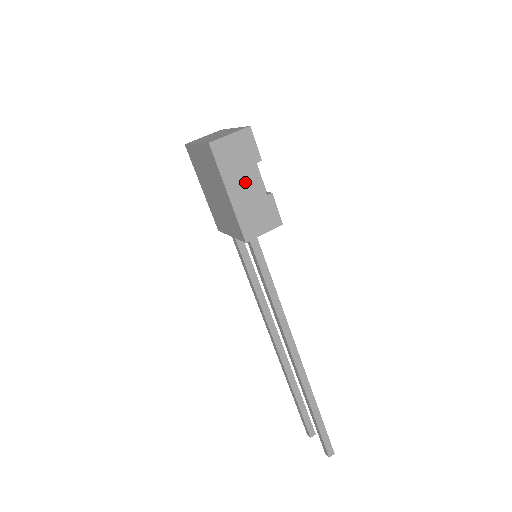
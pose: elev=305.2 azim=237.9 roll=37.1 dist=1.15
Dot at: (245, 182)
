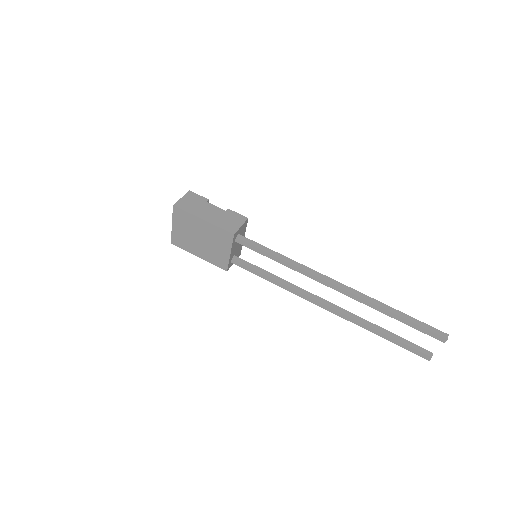
Dot at: (208, 211)
